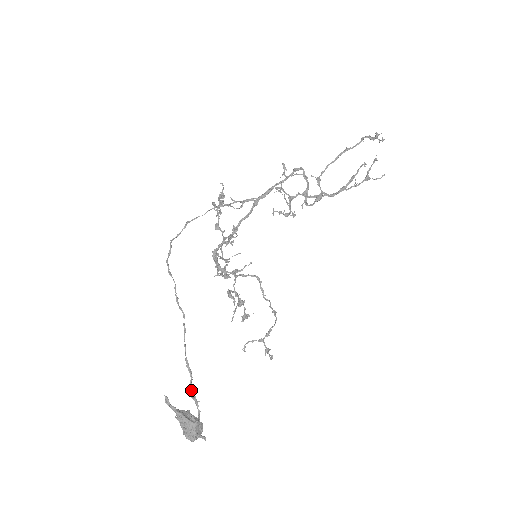
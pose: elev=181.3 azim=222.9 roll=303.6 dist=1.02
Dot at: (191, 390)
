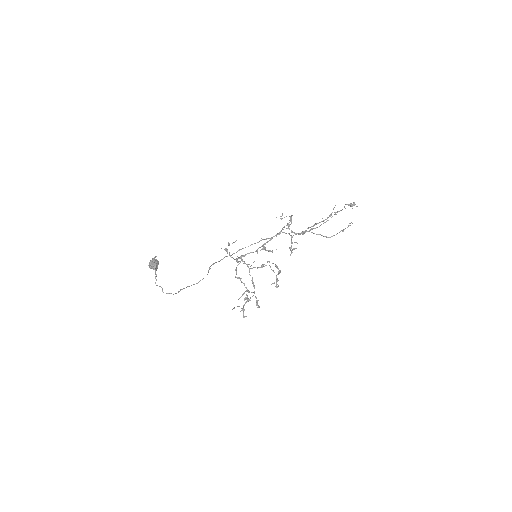
Dot at: (181, 289)
